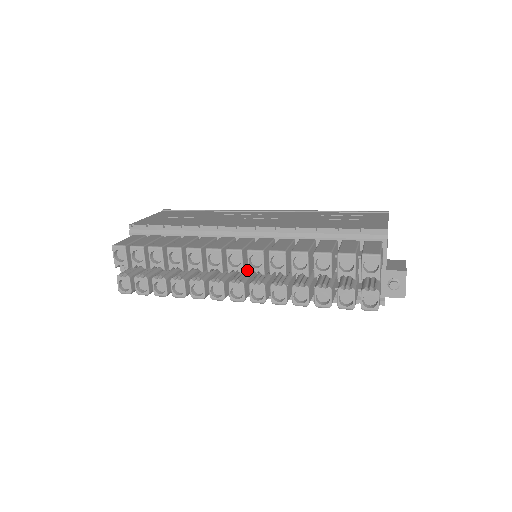
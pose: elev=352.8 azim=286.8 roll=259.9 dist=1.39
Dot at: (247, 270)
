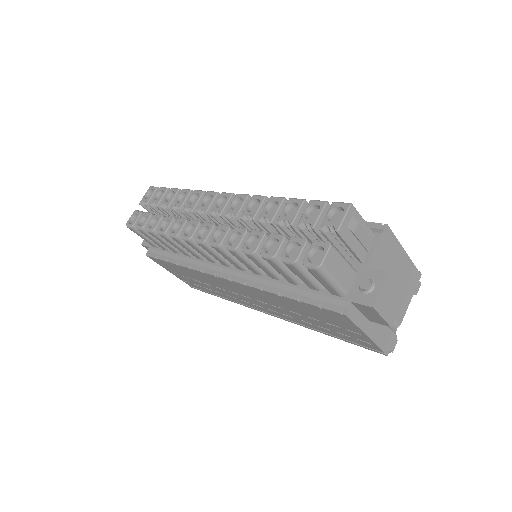
Dot at: (228, 223)
